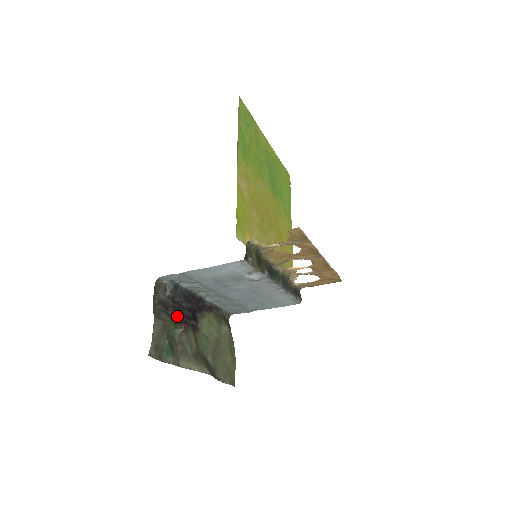
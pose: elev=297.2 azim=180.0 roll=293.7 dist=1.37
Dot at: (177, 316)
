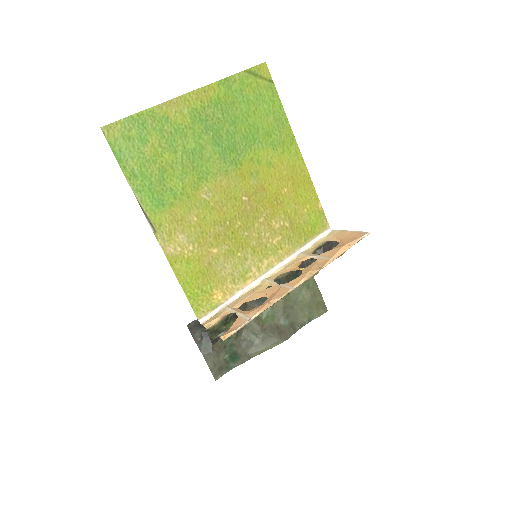
Dot at: occluded
